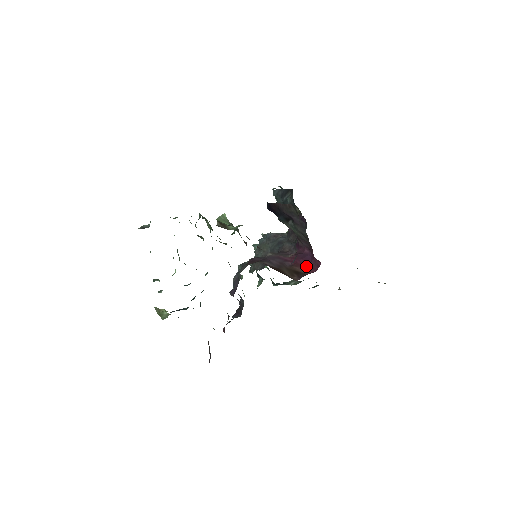
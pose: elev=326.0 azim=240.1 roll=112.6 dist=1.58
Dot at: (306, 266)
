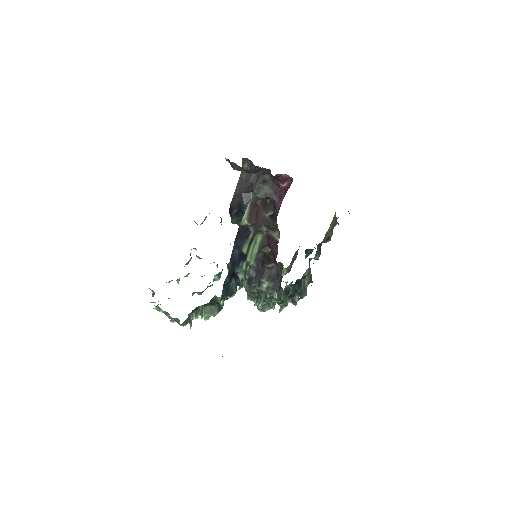
Dot at: occluded
